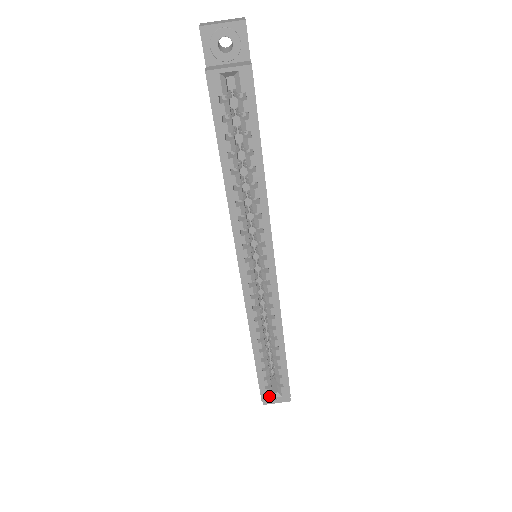
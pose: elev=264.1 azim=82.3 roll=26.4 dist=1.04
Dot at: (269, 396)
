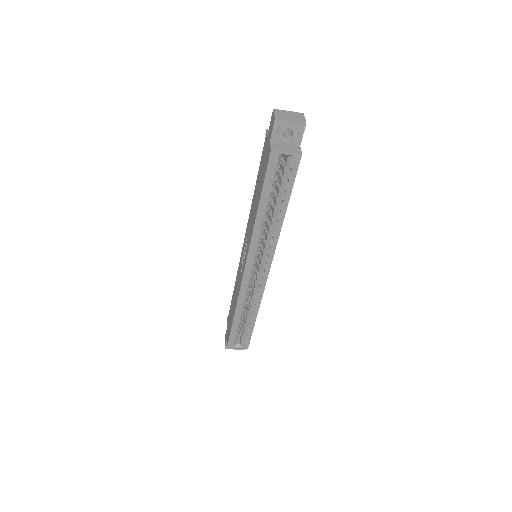
Dot at: (233, 345)
